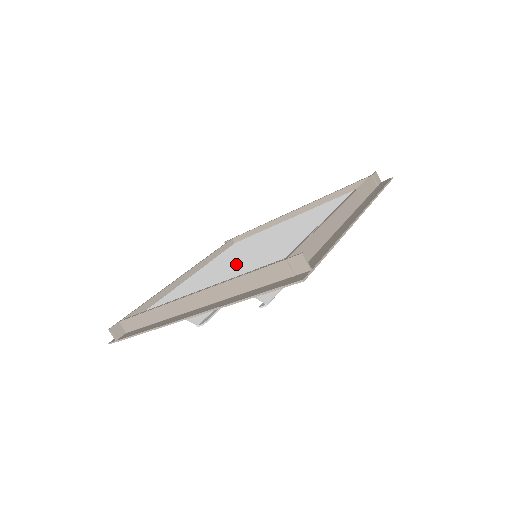
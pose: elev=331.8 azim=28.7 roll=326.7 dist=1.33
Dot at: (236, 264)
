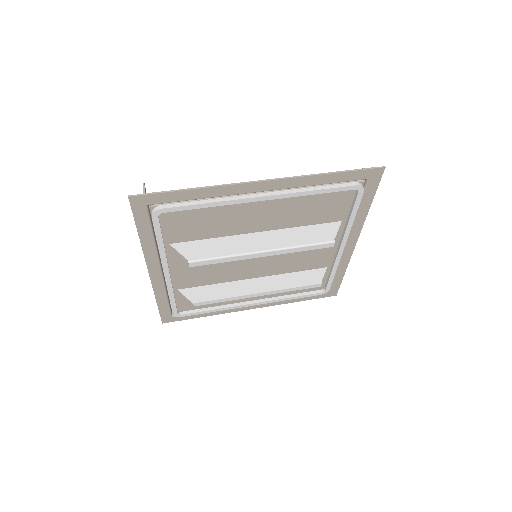
Dot at: occluded
